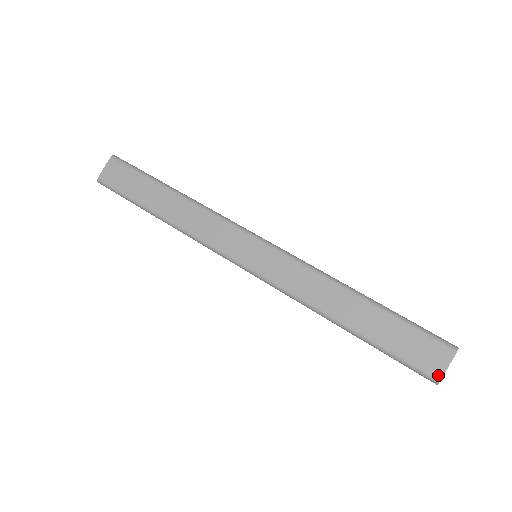
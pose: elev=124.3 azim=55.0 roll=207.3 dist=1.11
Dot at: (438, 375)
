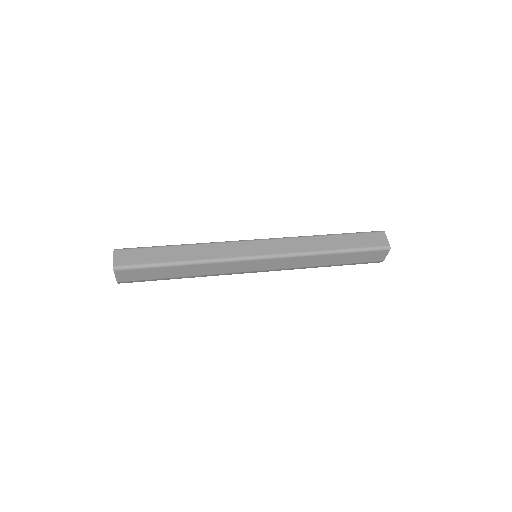
Dot at: (387, 244)
